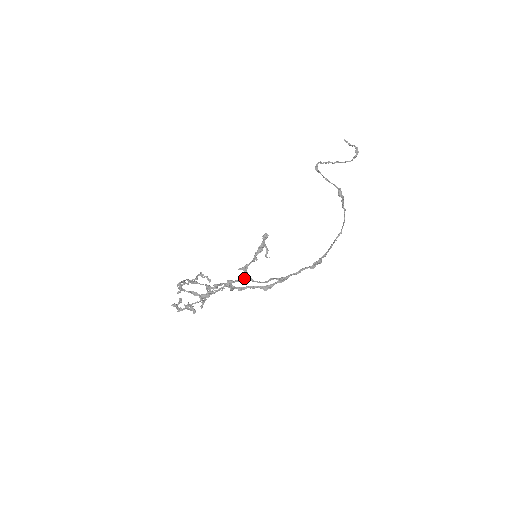
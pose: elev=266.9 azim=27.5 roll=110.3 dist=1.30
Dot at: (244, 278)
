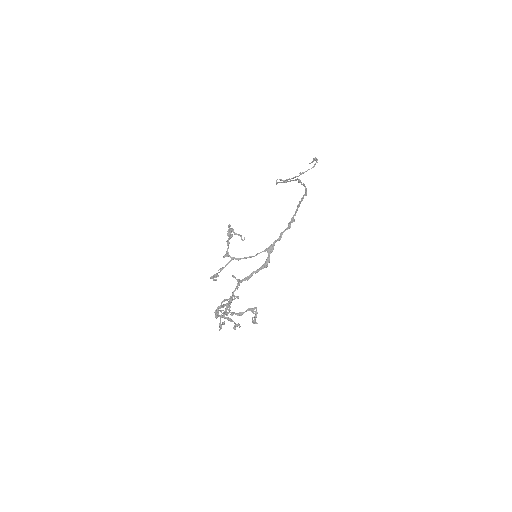
Dot at: occluded
